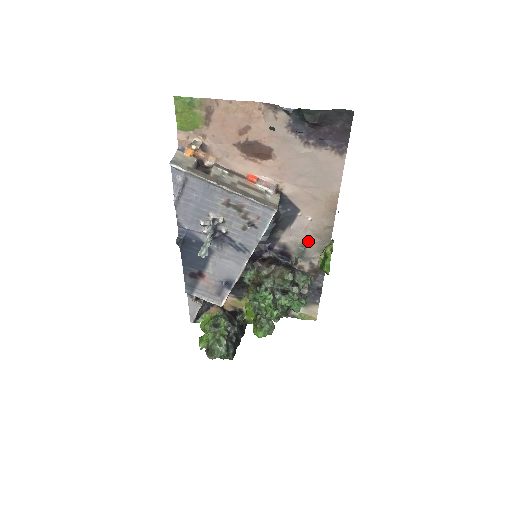
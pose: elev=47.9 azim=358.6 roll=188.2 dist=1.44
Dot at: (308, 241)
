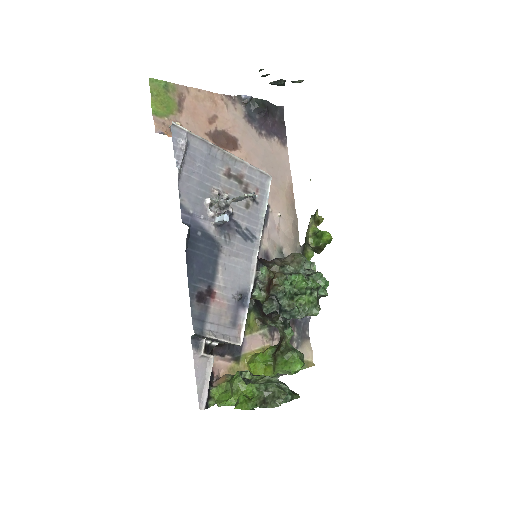
Dot at: (283, 243)
